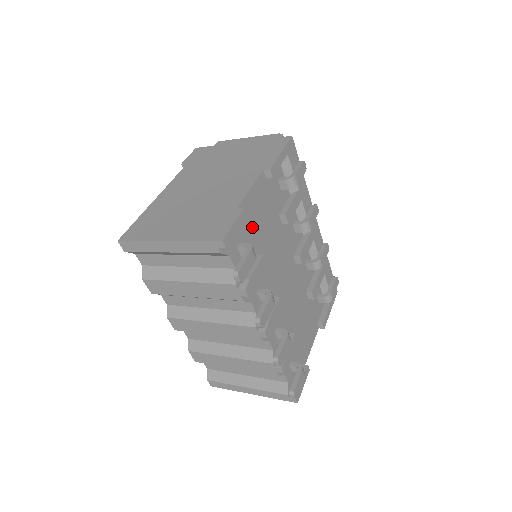
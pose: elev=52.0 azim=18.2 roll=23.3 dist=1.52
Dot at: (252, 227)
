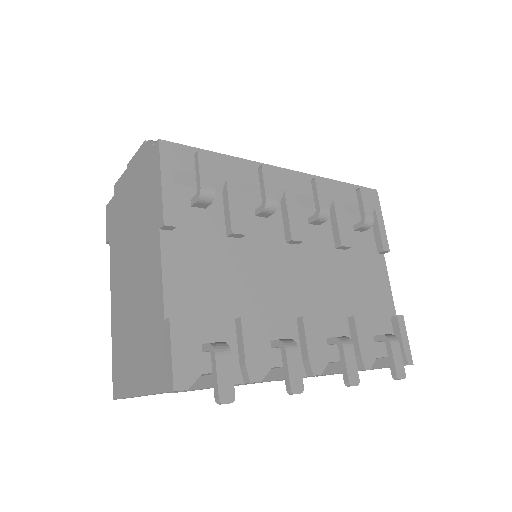
Dot at: (203, 304)
